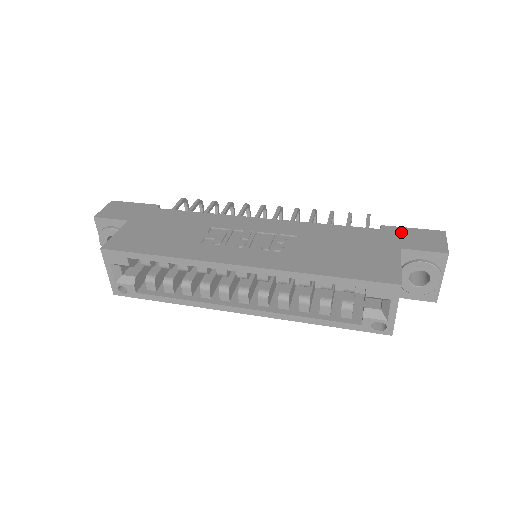
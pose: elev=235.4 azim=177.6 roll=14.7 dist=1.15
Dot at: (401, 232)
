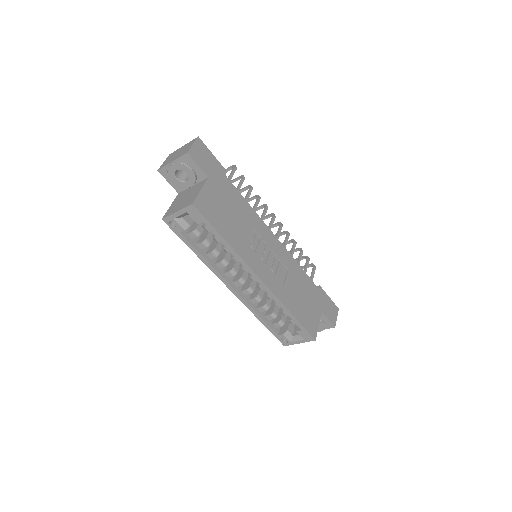
Dot at: (325, 298)
